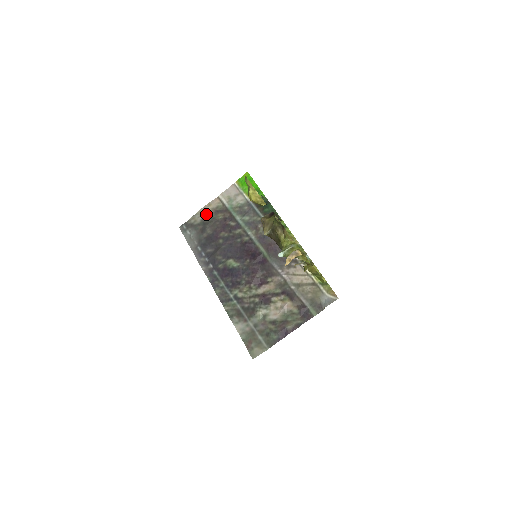
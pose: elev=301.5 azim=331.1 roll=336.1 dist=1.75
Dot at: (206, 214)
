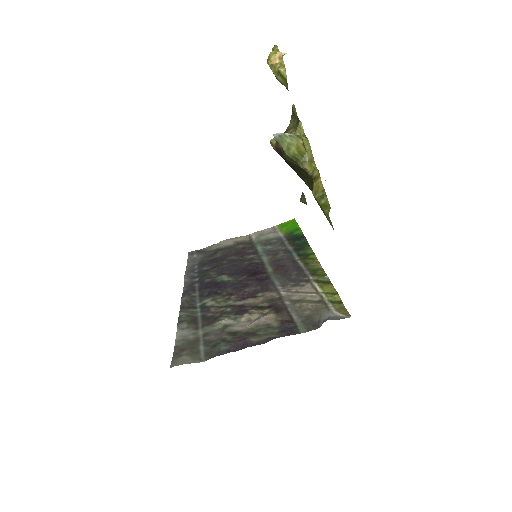
Dot at: (226, 244)
